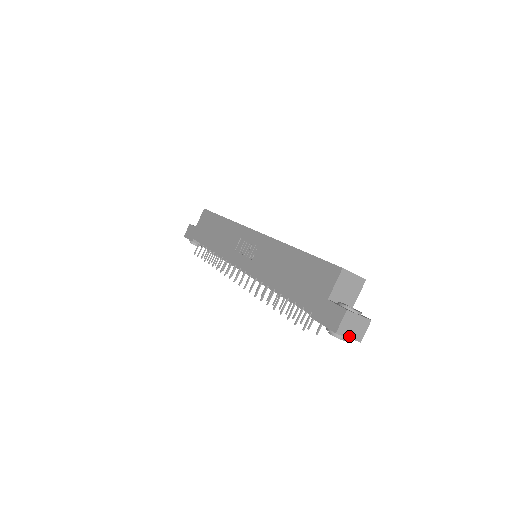
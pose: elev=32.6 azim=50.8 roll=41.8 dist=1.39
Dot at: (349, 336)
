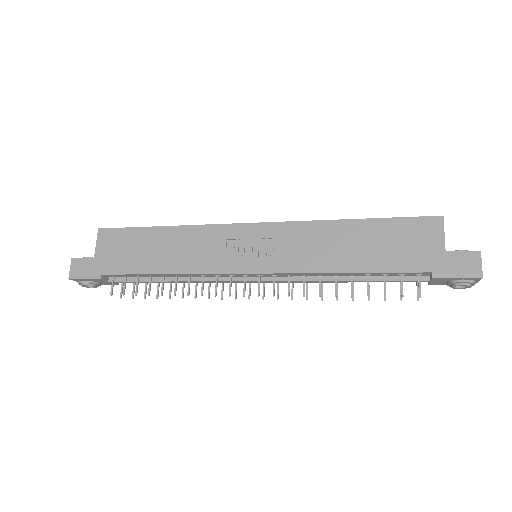
Dot at: occluded
